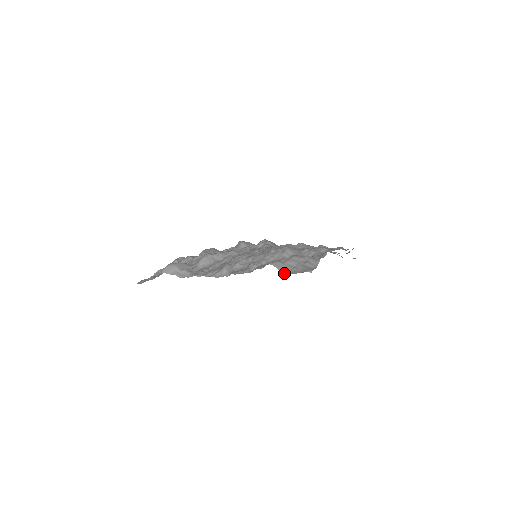
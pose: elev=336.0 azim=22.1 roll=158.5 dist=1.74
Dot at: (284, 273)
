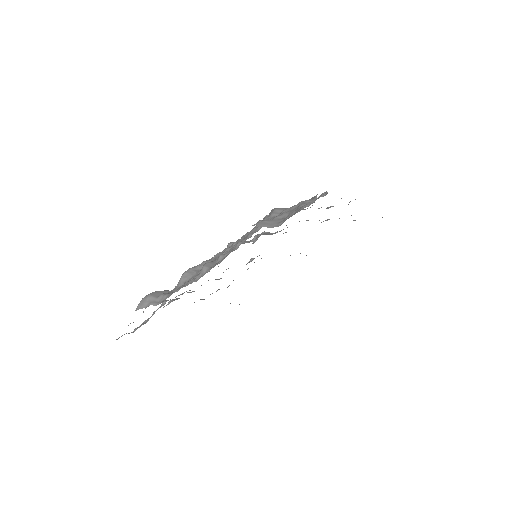
Dot at: (273, 227)
